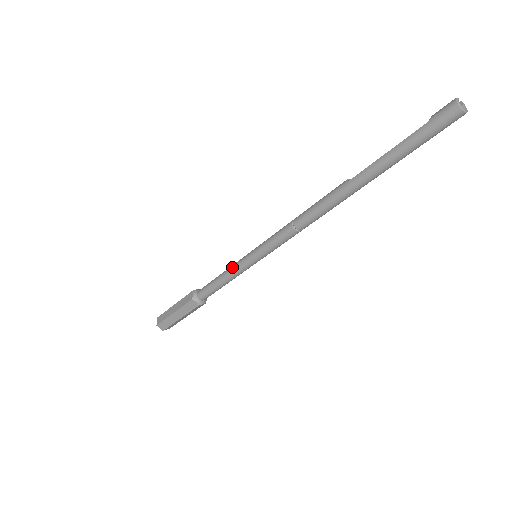
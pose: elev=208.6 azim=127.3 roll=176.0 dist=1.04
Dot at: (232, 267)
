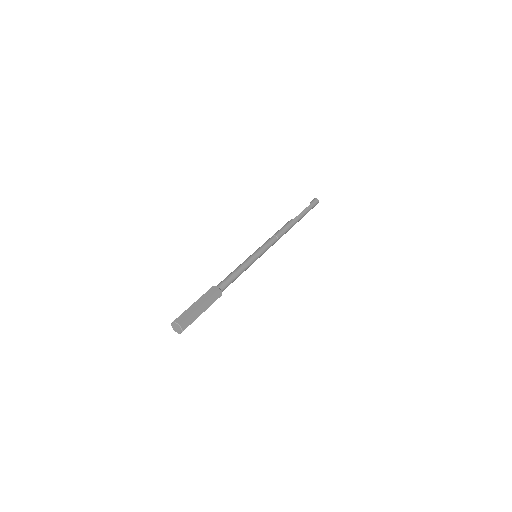
Dot at: (245, 262)
